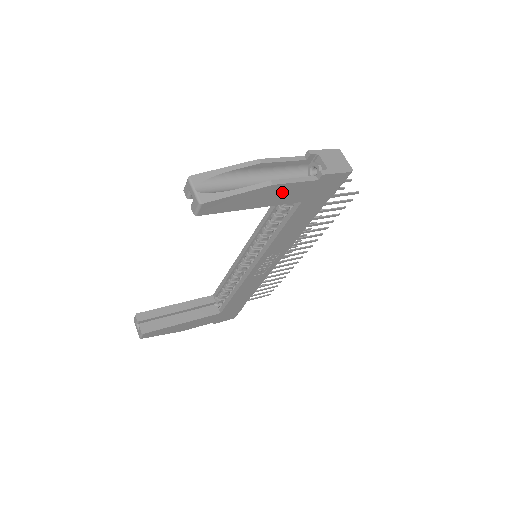
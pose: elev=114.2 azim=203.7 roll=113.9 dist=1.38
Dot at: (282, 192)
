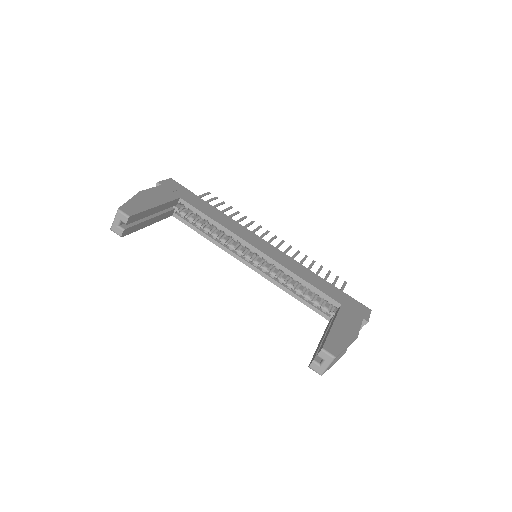
Dot at: occluded
